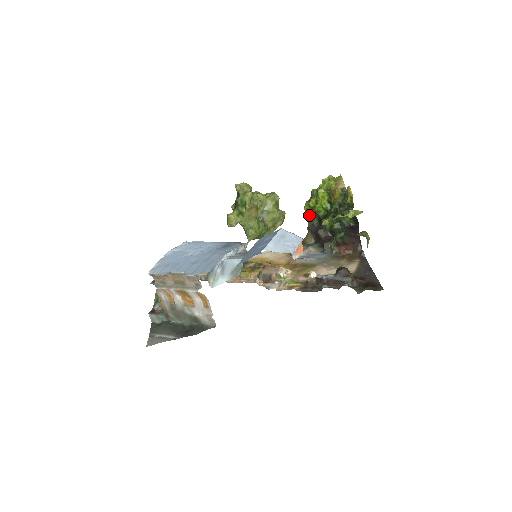
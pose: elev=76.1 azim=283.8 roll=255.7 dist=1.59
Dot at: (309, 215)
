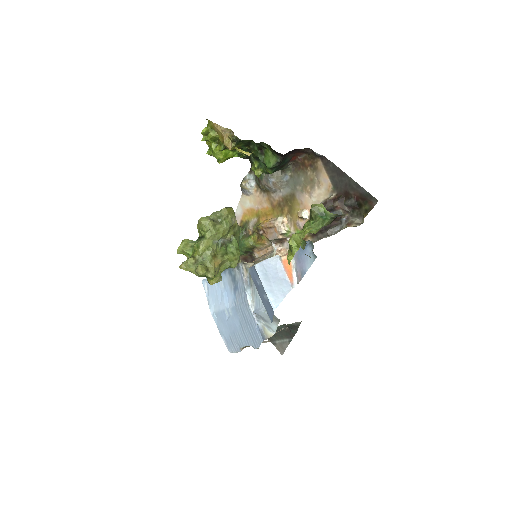
Dot at: occluded
